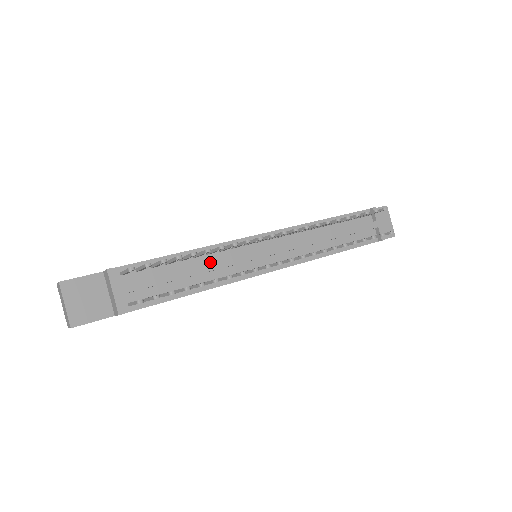
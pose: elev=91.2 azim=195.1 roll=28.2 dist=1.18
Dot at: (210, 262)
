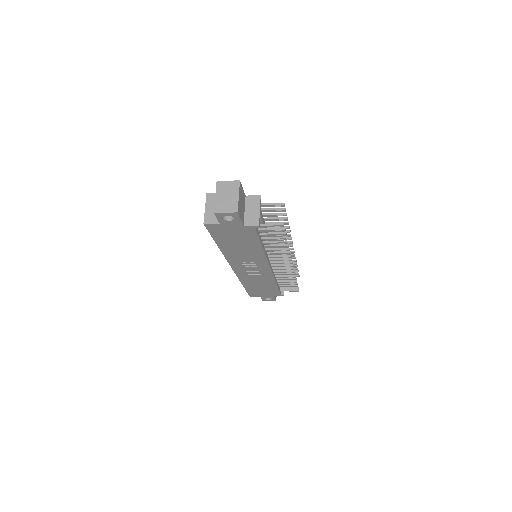
Dot at: occluded
